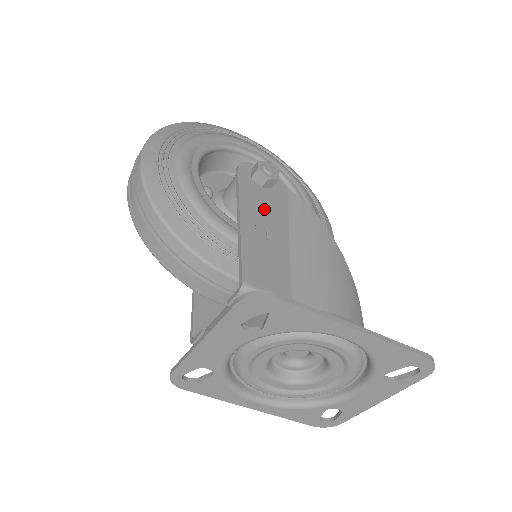
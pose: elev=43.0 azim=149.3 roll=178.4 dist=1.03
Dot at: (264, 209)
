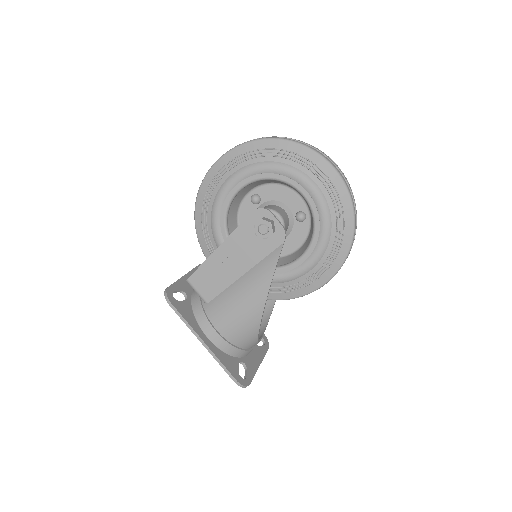
Dot at: (243, 249)
